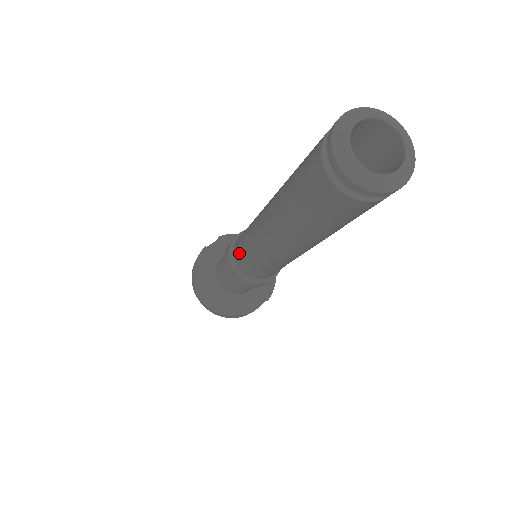
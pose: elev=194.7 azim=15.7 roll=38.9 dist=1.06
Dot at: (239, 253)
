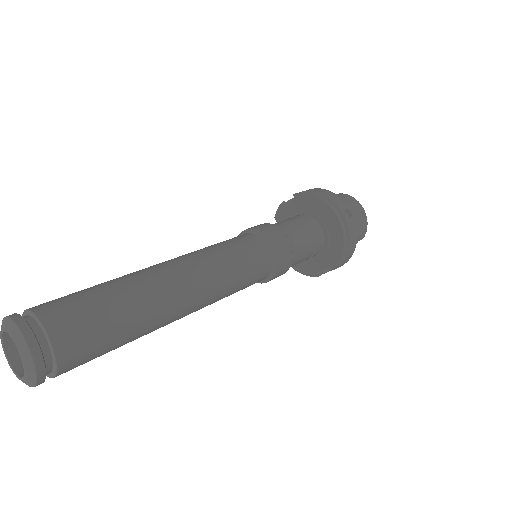
Dot at: occluded
